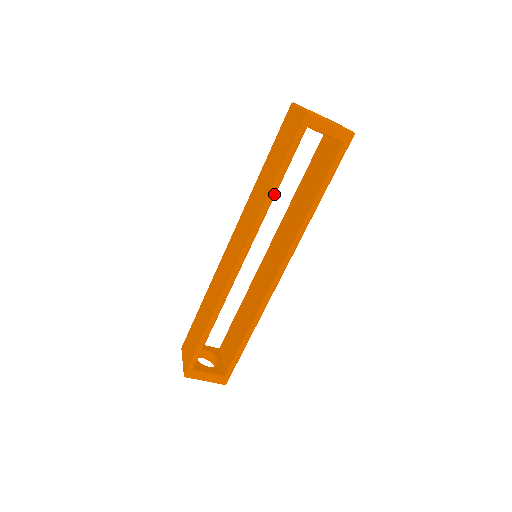
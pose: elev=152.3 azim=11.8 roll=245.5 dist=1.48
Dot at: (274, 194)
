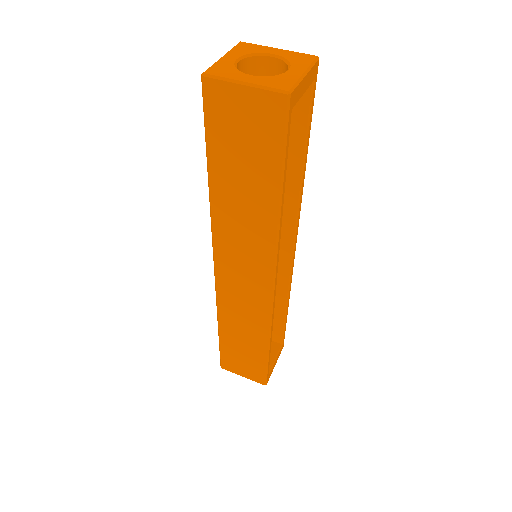
Dot at: (282, 208)
